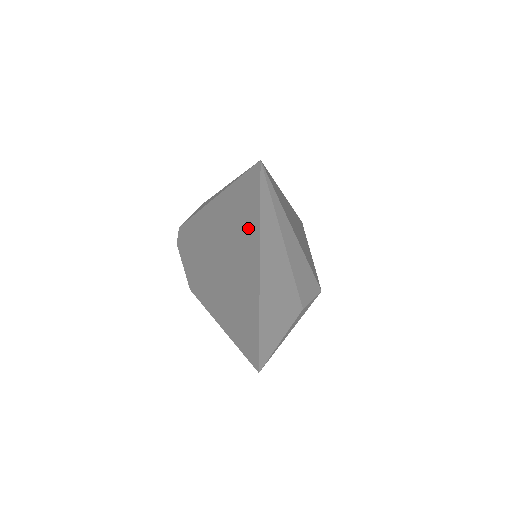
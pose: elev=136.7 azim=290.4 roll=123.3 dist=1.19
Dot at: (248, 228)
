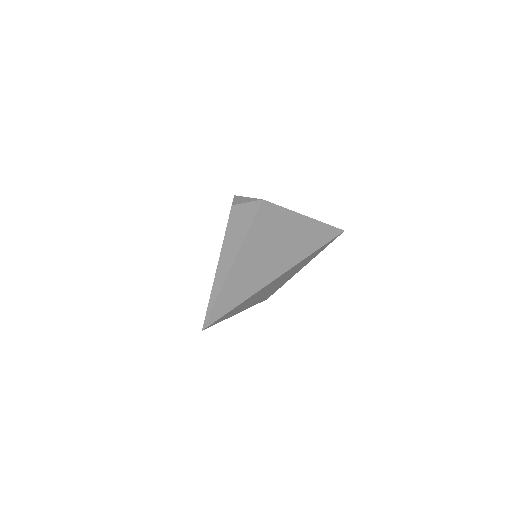
Dot at: occluded
